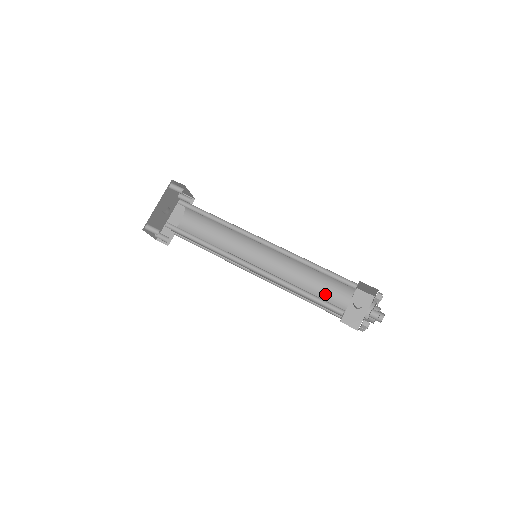
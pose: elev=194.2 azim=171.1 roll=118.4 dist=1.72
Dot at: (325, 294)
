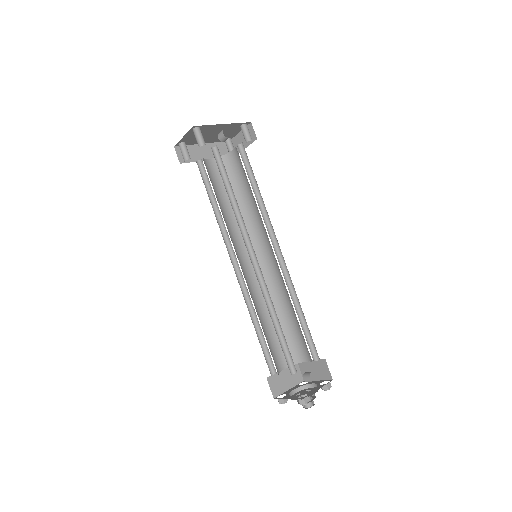
Dot at: (274, 343)
